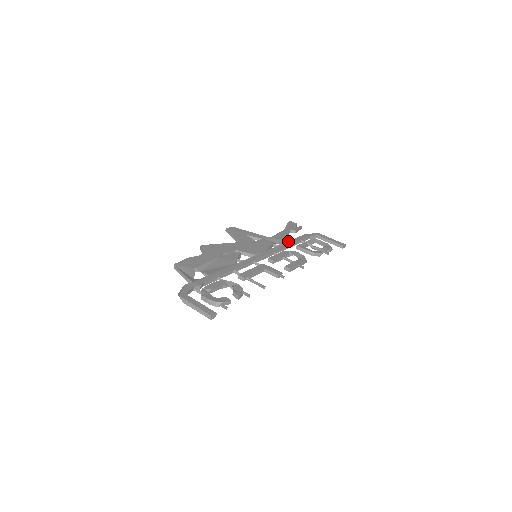
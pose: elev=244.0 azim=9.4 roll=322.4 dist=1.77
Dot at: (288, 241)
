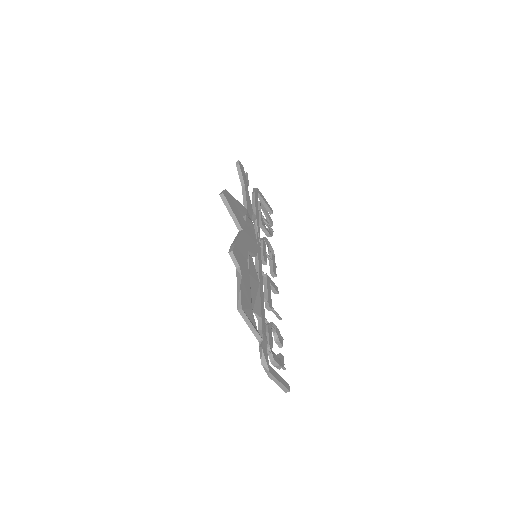
Dot at: (256, 215)
